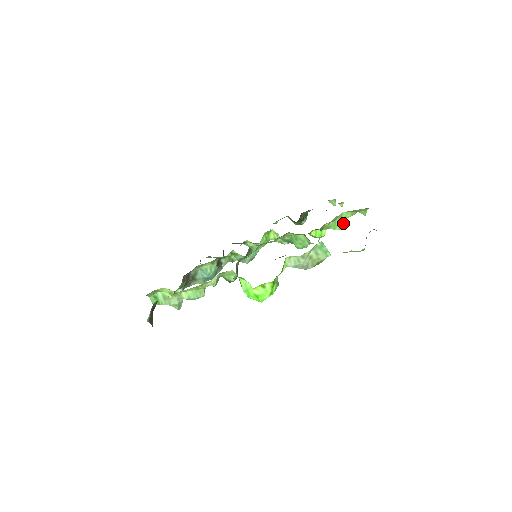
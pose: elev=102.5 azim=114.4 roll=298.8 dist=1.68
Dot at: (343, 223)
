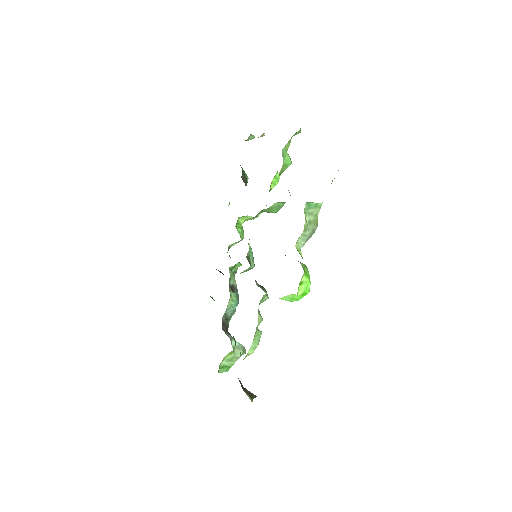
Dot at: (288, 155)
